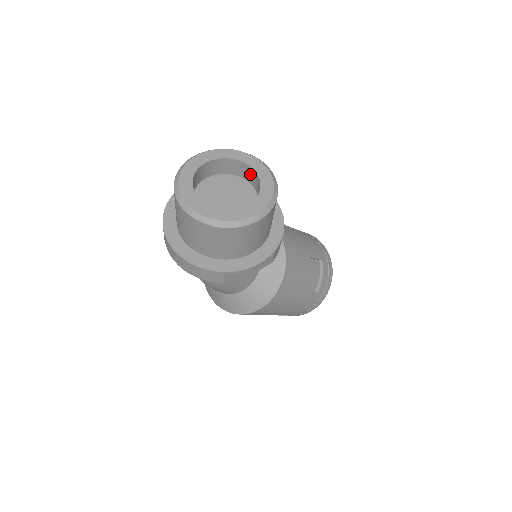
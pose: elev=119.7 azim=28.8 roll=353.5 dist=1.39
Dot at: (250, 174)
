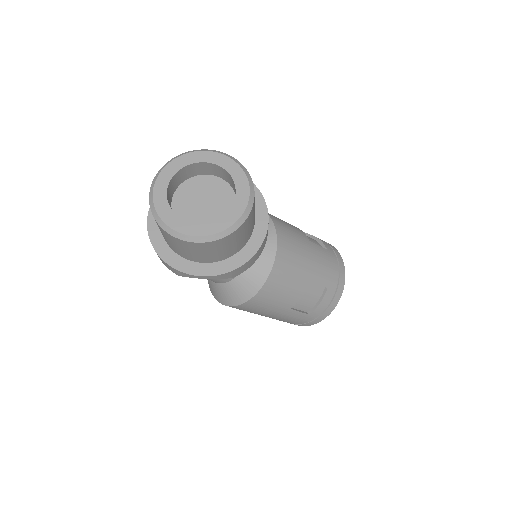
Dot at: (235, 190)
